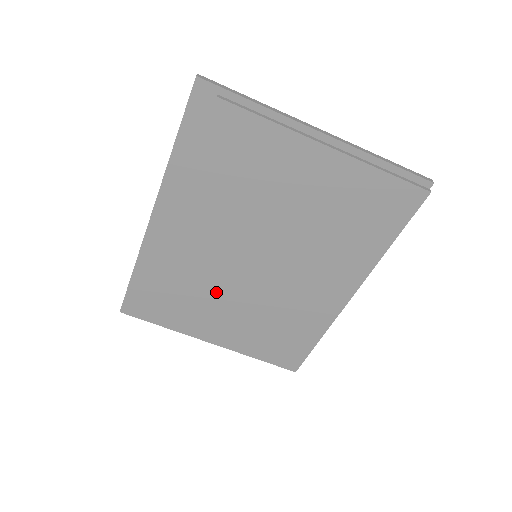
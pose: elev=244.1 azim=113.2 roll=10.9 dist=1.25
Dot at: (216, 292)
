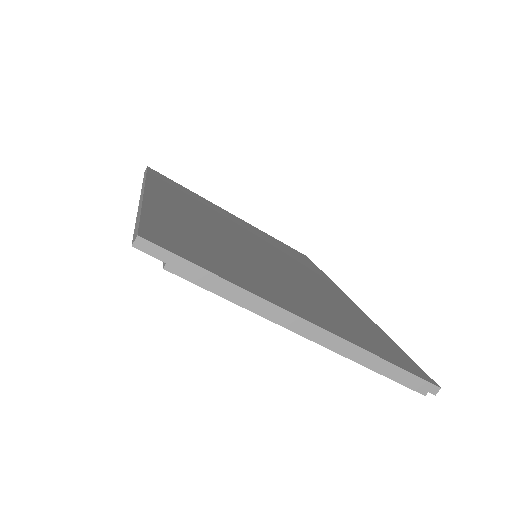
Dot at: occluded
